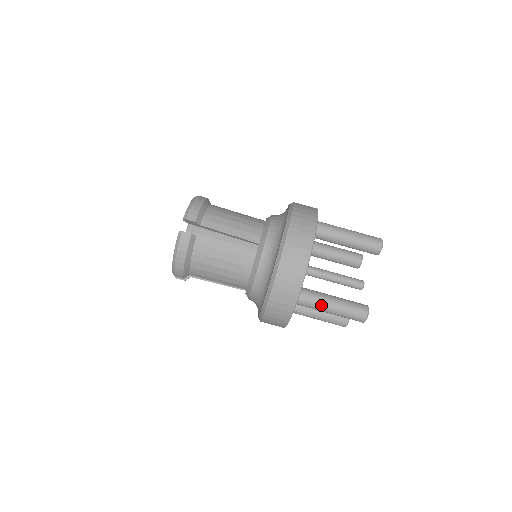
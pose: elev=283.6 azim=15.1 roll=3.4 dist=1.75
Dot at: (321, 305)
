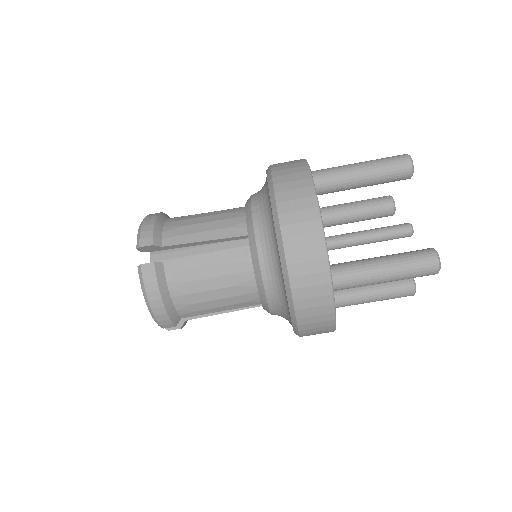
Dot at: (368, 276)
